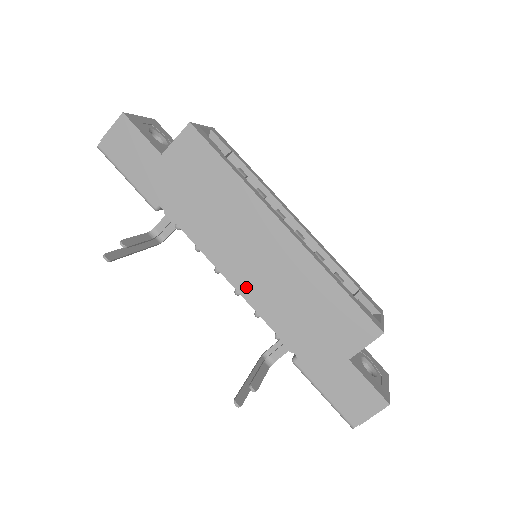
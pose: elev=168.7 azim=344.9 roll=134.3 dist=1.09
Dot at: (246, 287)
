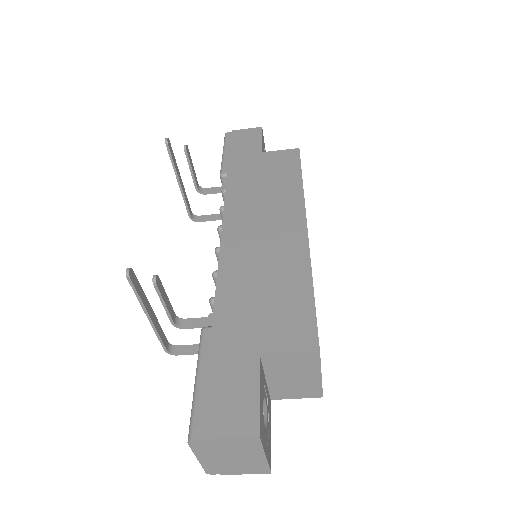
Dot at: (231, 247)
